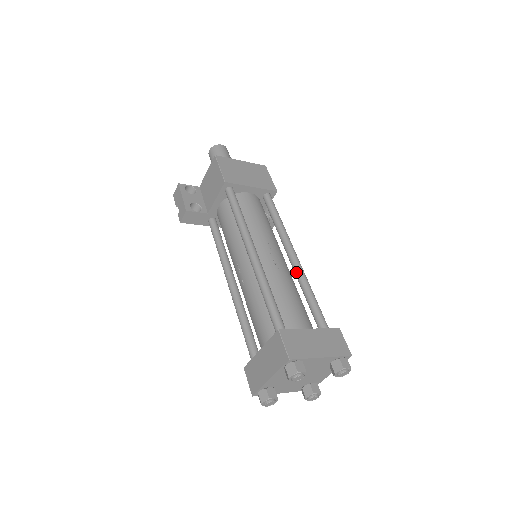
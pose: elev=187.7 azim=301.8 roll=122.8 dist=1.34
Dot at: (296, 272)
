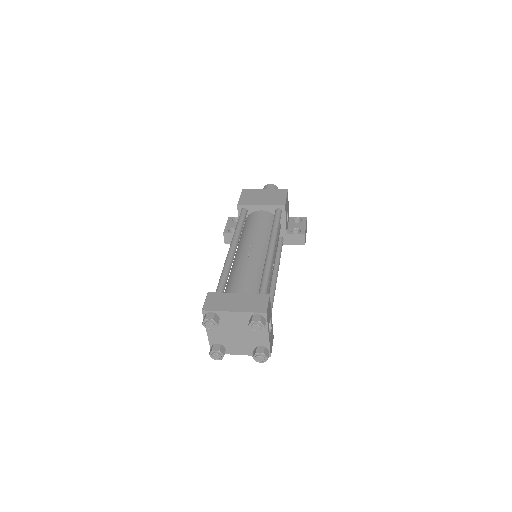
Dot at: (265, 260)
